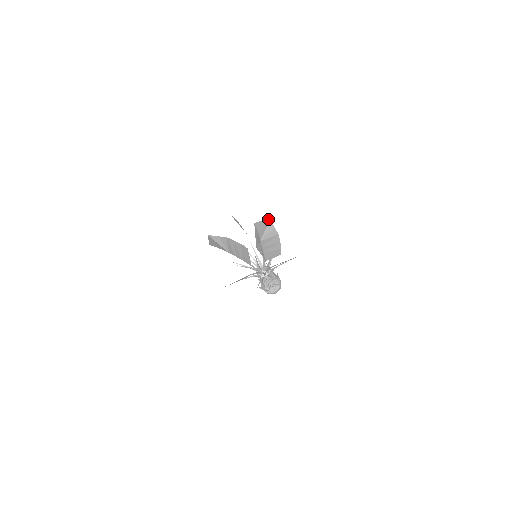
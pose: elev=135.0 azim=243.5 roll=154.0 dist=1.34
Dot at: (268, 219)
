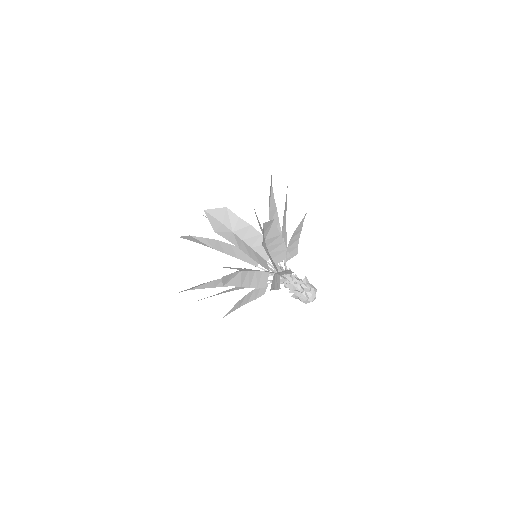
Dot at: (225, 209)
